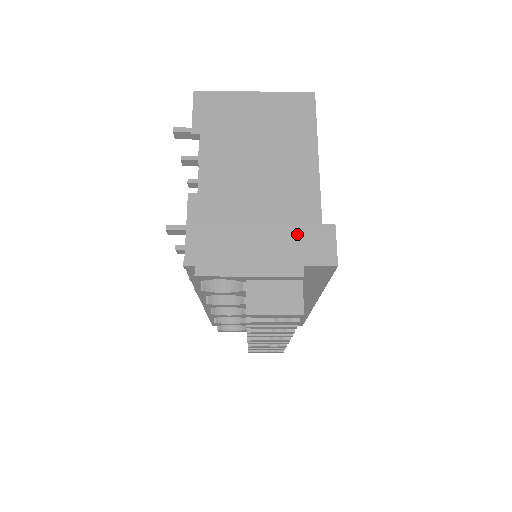
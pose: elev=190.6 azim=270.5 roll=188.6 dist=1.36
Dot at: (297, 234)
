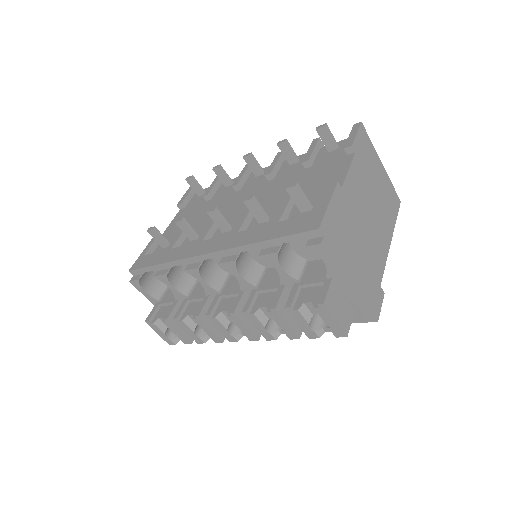
Dot at: (370, 278)
